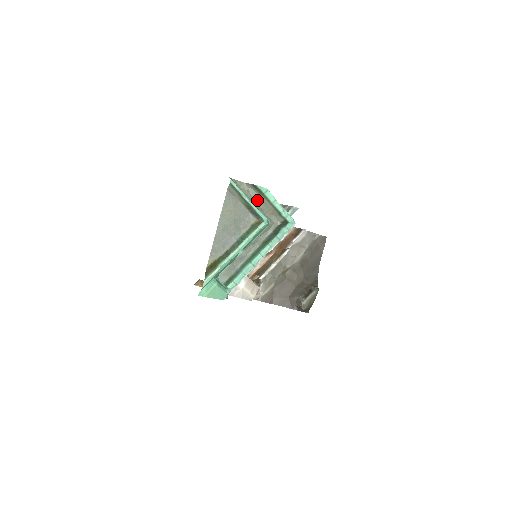
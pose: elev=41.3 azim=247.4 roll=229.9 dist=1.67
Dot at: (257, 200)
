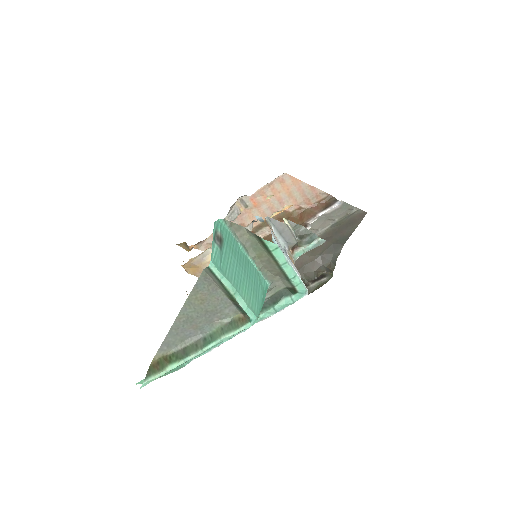
Dot at: (259, 254)
